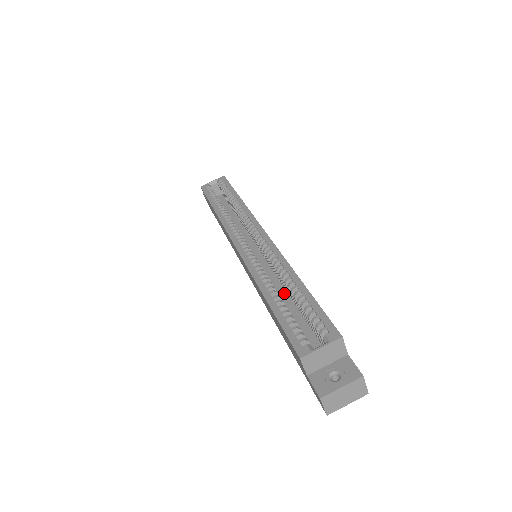
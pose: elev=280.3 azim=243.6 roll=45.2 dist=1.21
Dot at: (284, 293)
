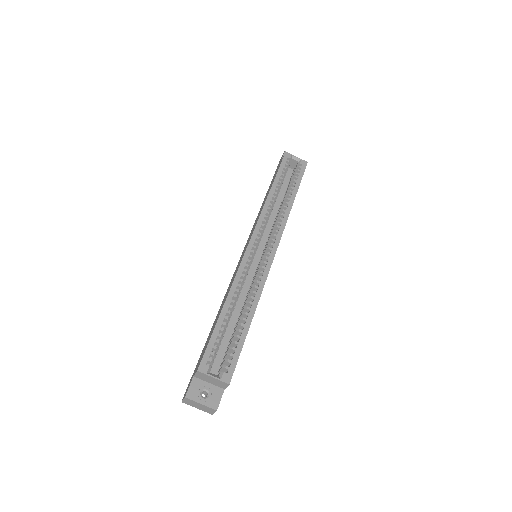
Dot at: (240, 307)
